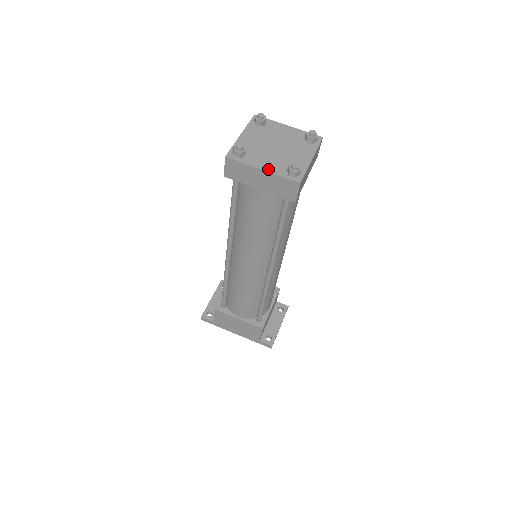
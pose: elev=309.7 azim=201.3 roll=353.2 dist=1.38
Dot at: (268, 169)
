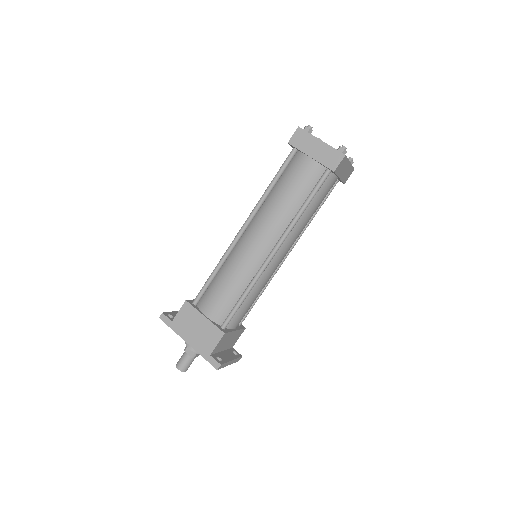
Dot at: (325, 143)
